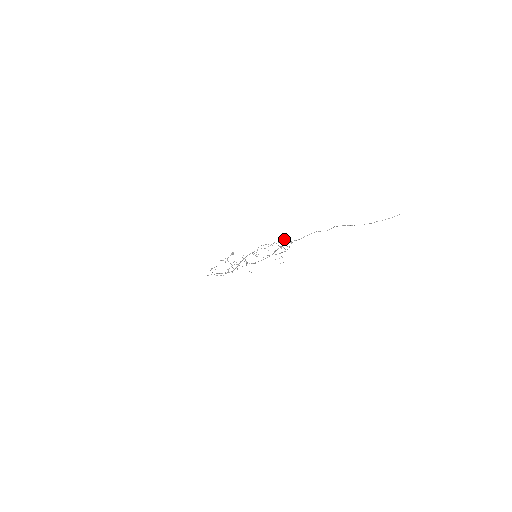
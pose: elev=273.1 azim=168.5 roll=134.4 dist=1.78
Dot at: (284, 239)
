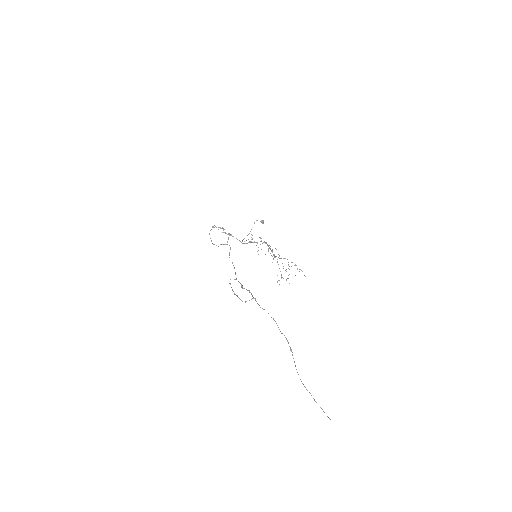
Dot at: occluded
